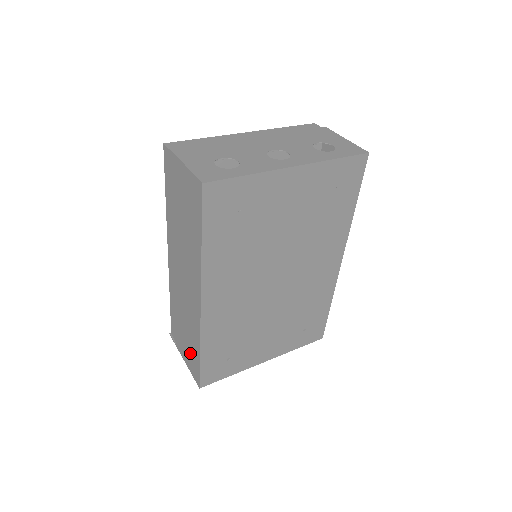
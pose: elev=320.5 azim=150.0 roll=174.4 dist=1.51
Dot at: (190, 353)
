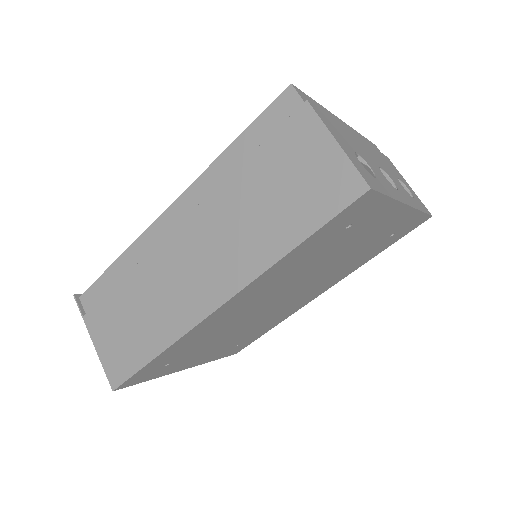
Dot at: (124, 344)
